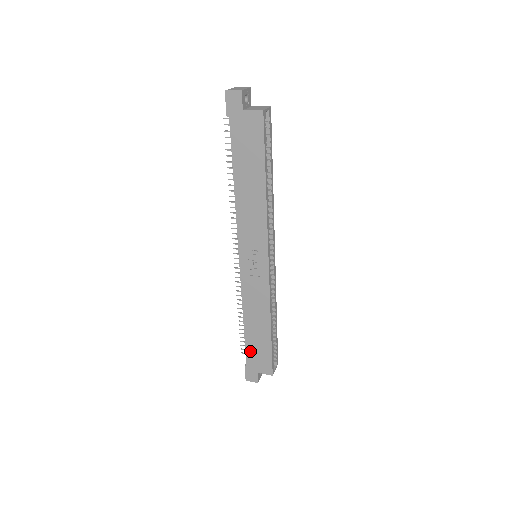
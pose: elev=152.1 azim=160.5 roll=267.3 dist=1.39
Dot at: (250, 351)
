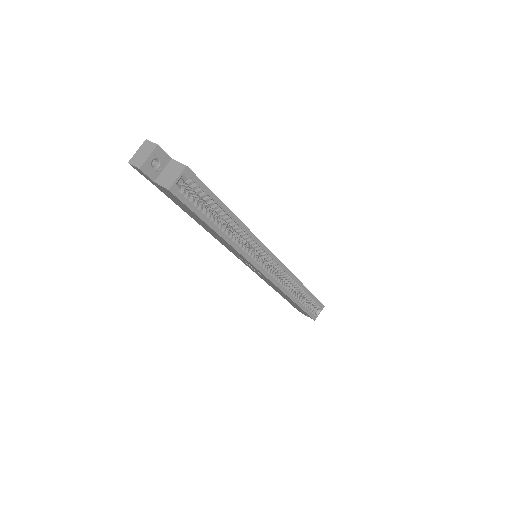
Dot at: (289, 302)
